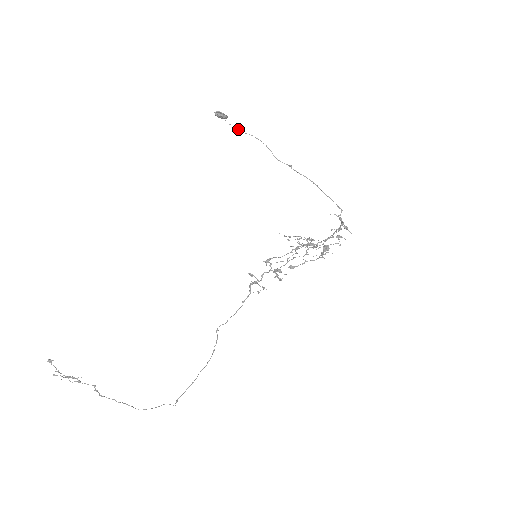
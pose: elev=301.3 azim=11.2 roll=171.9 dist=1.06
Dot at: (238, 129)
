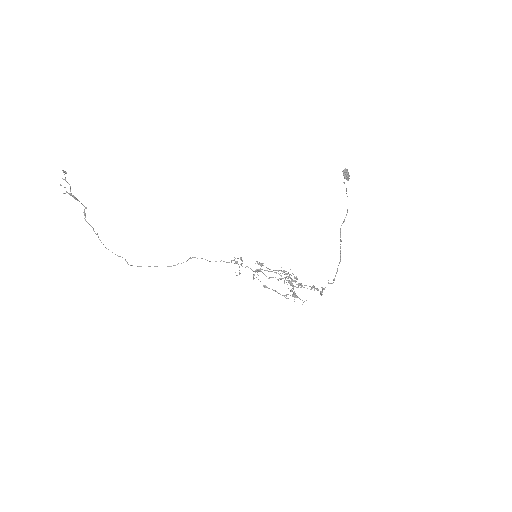
Dot at: occluded
